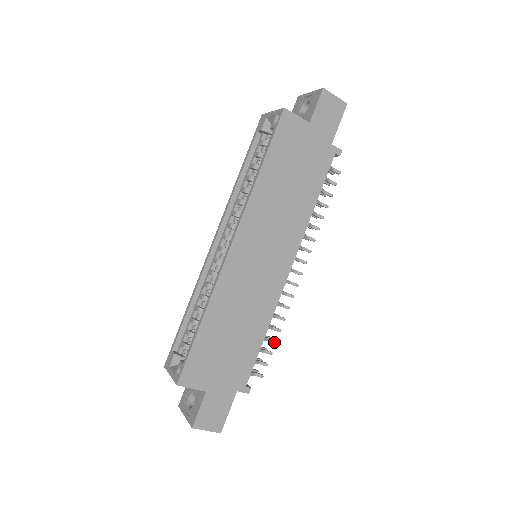
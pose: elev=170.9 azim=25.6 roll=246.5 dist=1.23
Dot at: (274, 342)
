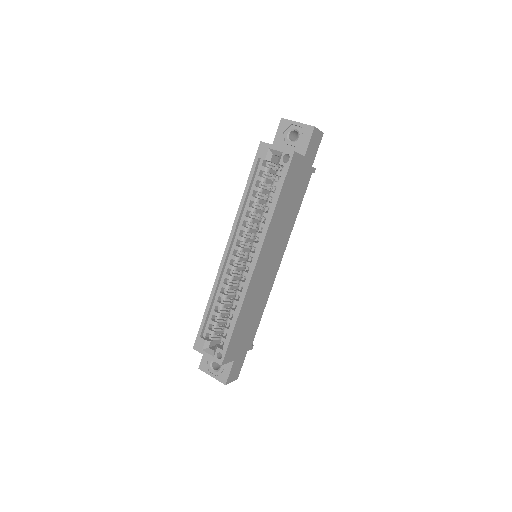
Dot at: occluded
